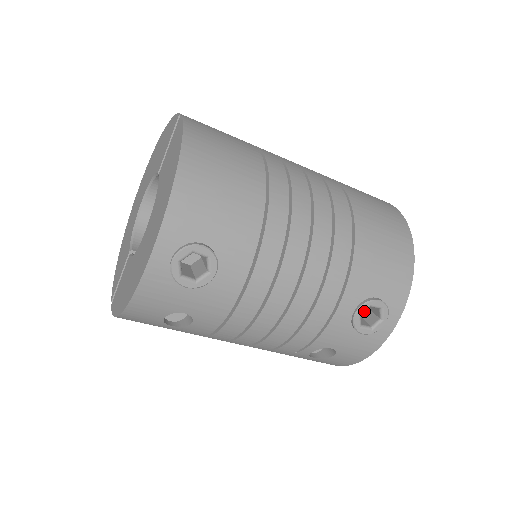
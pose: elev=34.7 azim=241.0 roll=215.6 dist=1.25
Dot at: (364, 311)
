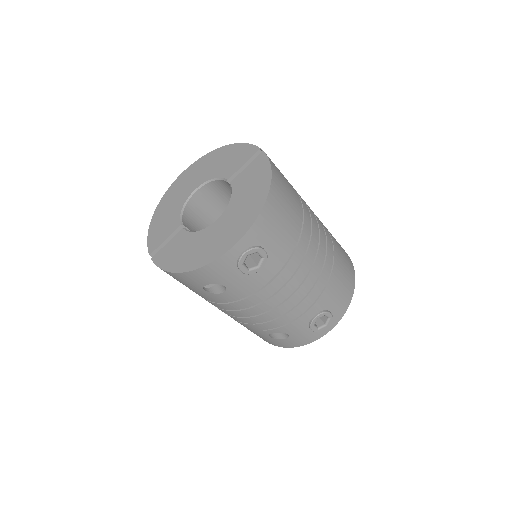
Dot at: occluded
